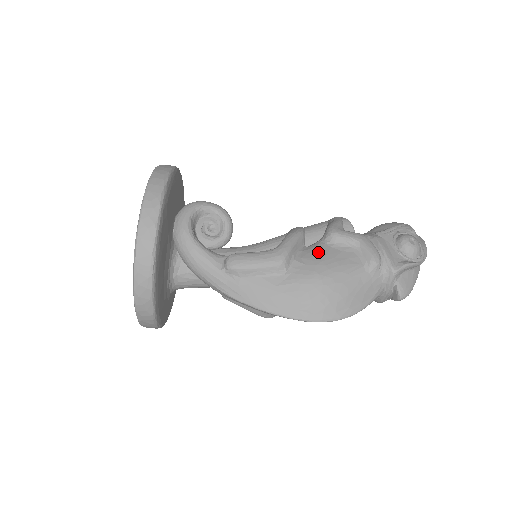
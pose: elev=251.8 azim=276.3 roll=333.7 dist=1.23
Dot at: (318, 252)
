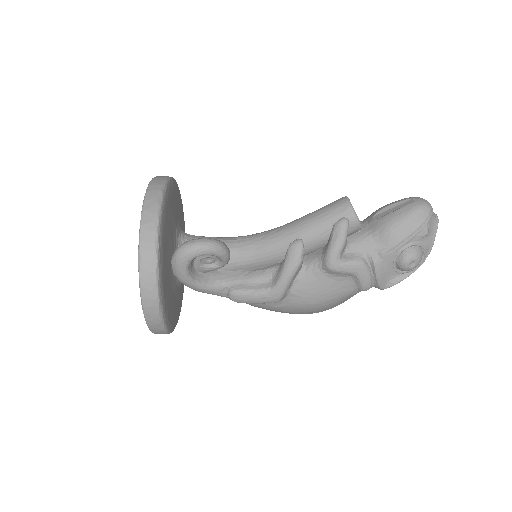
Dot at: (313, 283)
